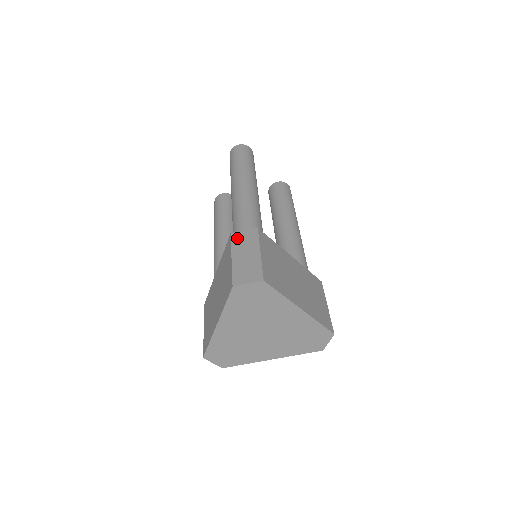
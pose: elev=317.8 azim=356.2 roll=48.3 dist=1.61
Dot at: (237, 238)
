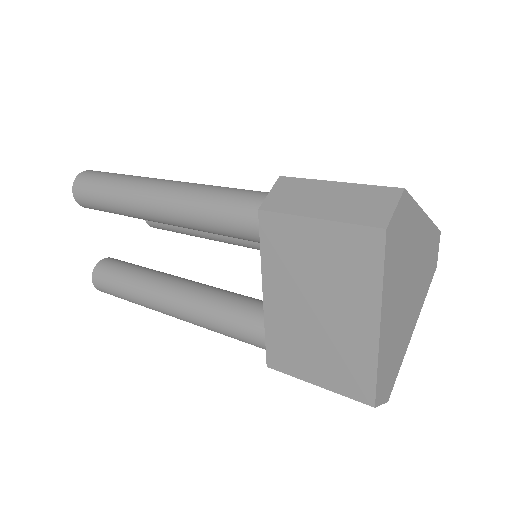
Dot at: (277, 203)
